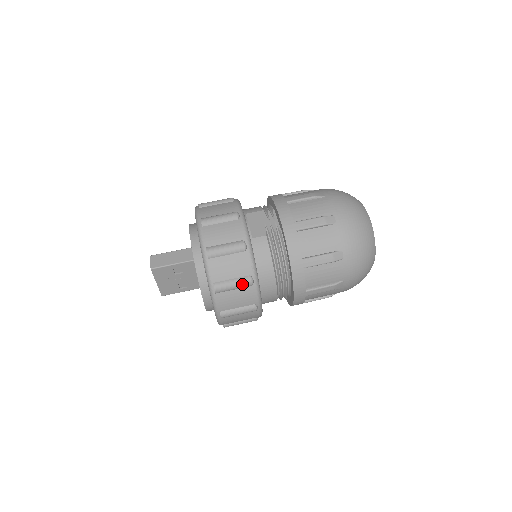
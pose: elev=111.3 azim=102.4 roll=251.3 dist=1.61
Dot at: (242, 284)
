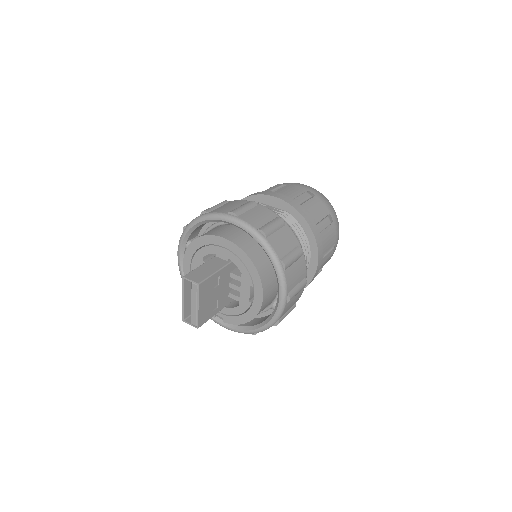
Dot at: (298, 254)
